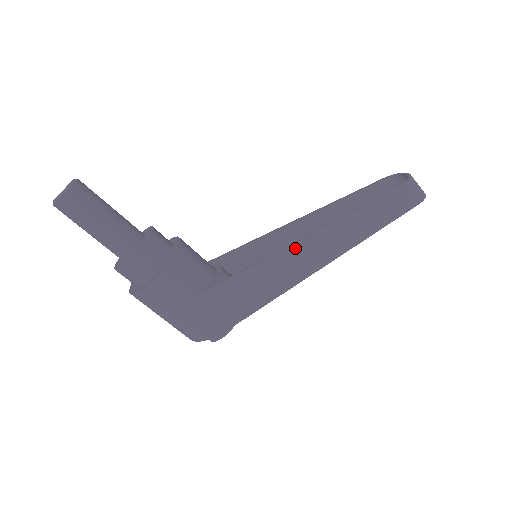
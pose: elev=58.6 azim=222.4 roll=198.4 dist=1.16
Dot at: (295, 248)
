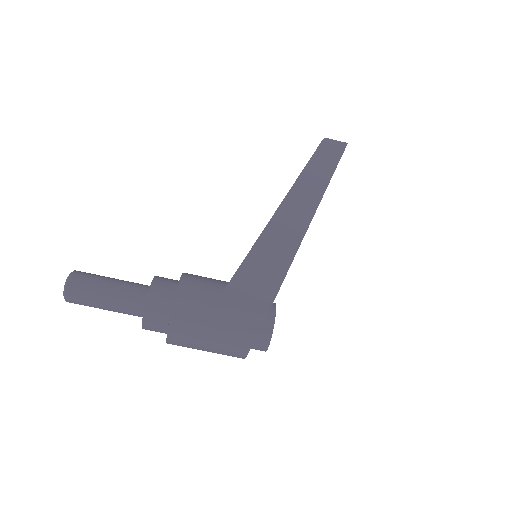
Dot at: (276, 219)
